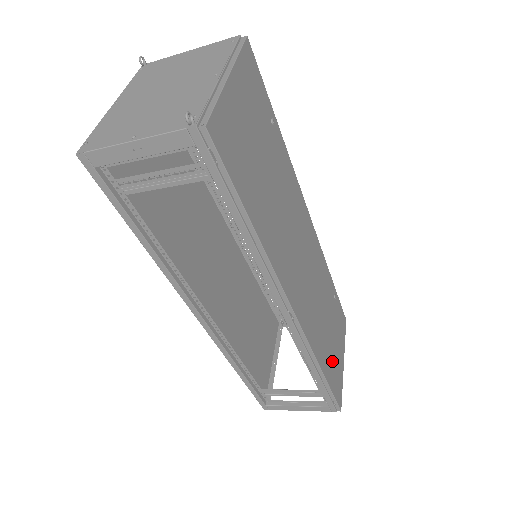
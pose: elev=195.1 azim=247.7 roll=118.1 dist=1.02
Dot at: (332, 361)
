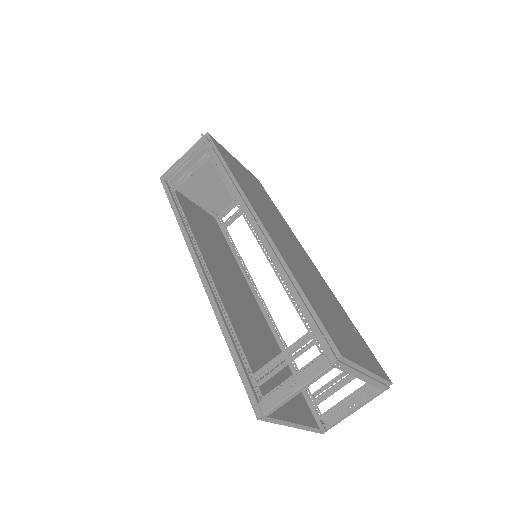
Dot at: (327, 317)
